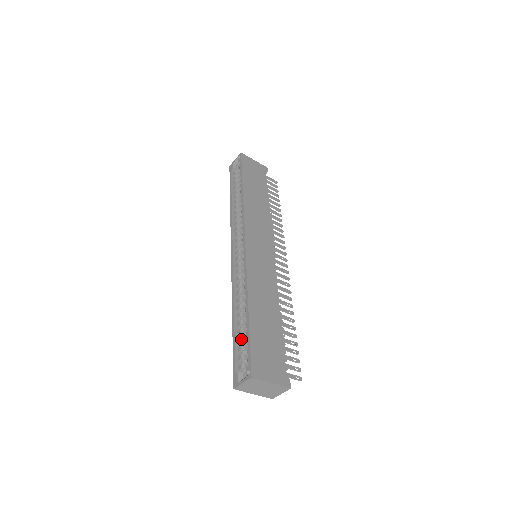
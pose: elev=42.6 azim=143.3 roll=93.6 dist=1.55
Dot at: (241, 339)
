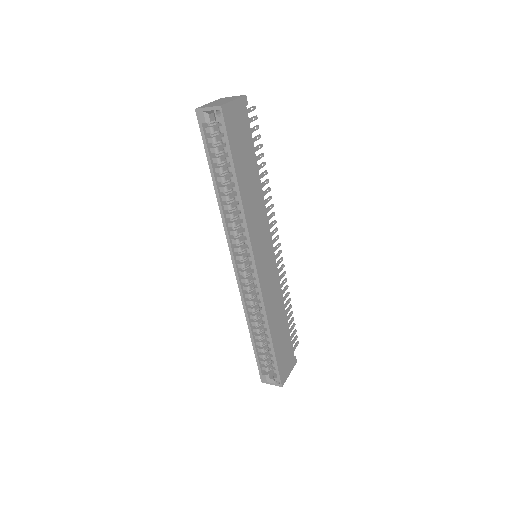
Dot at: (262, 351)
